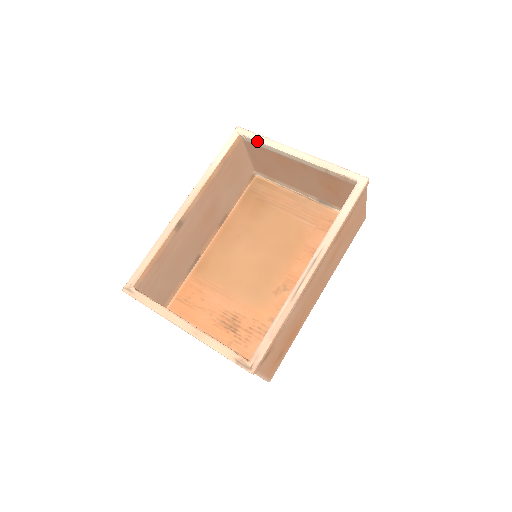
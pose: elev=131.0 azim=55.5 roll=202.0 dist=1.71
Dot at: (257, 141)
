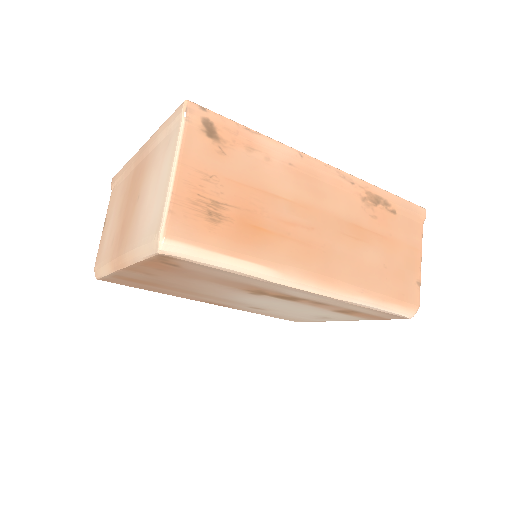
Dot at: occluded
